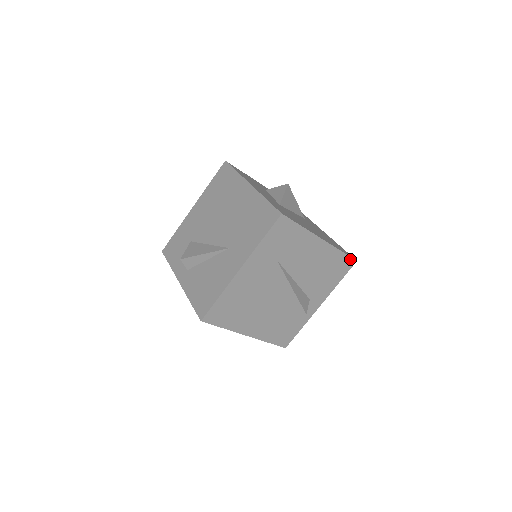
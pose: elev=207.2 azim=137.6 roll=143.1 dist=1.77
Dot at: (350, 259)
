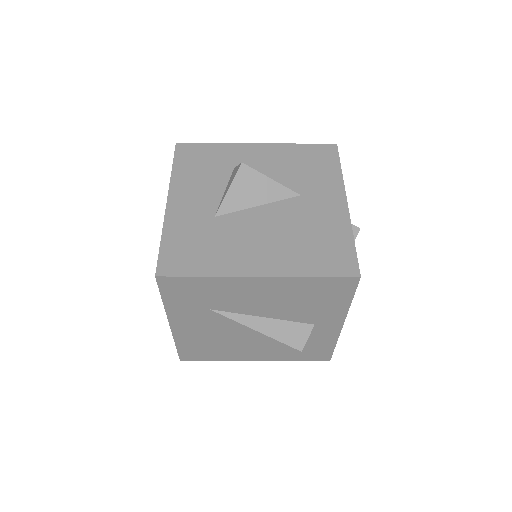
Dot at: (343, 278)
